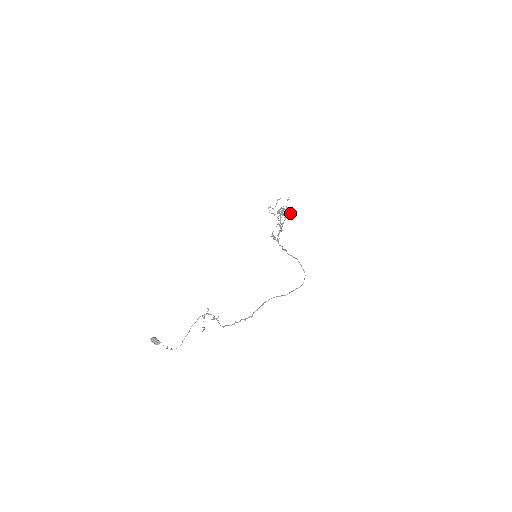
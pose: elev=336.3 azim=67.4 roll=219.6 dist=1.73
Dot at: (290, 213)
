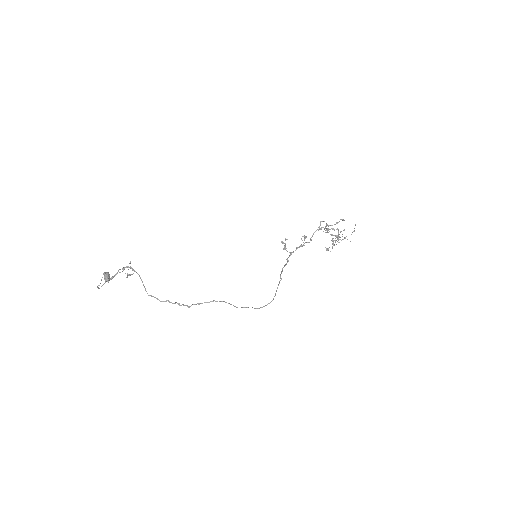
Dot at: occluded
